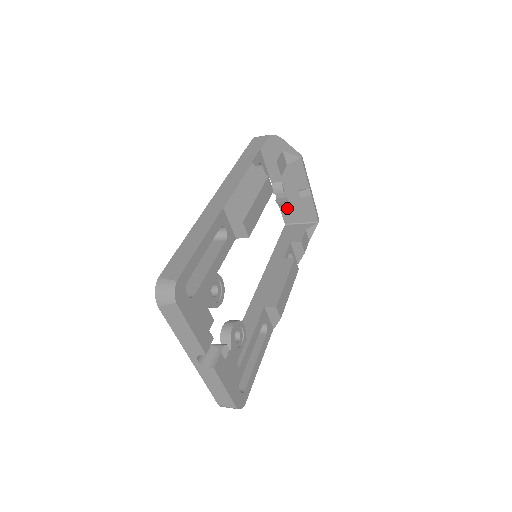
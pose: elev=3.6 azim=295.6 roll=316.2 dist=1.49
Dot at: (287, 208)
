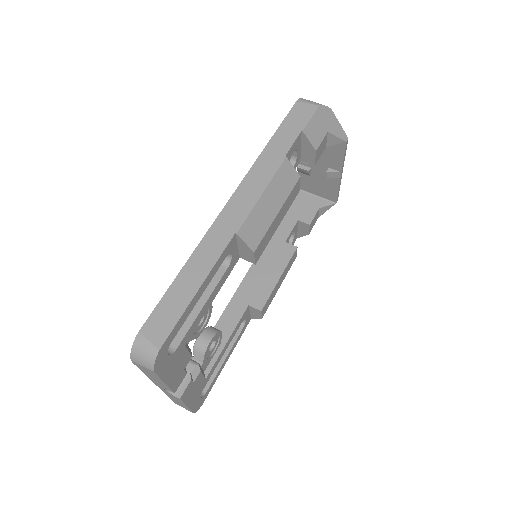
Dot at: (307, 177)
